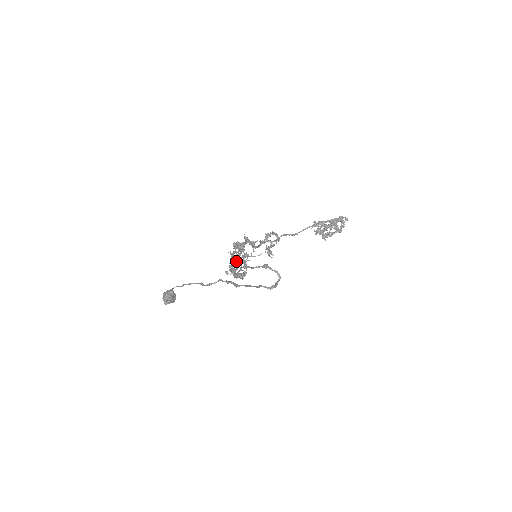
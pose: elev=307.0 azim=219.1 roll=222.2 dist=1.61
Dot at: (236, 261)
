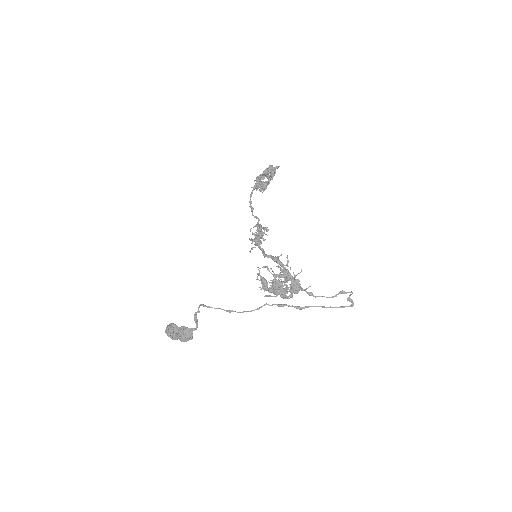
Dot at: (266, 280)
